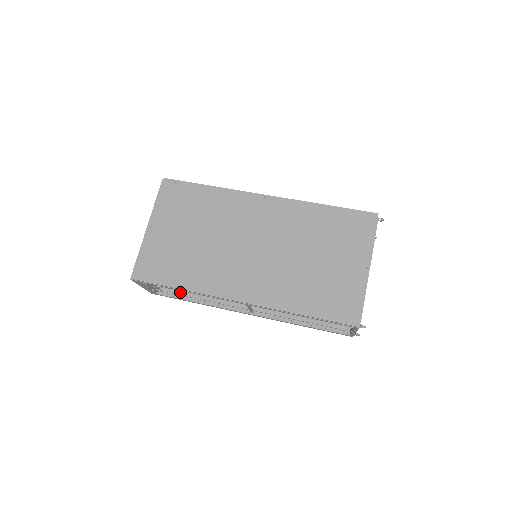
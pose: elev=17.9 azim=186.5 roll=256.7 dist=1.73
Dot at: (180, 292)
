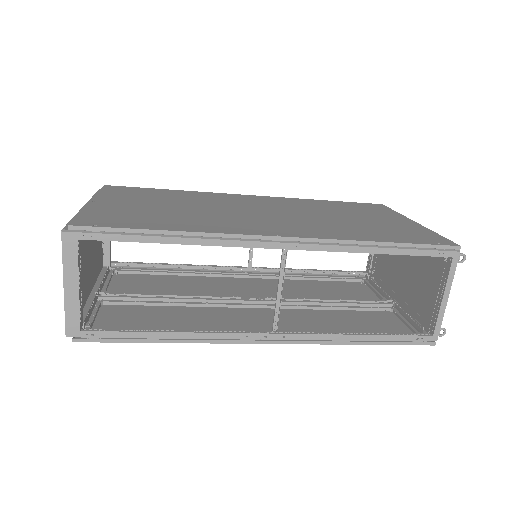
Dot at: occluded
